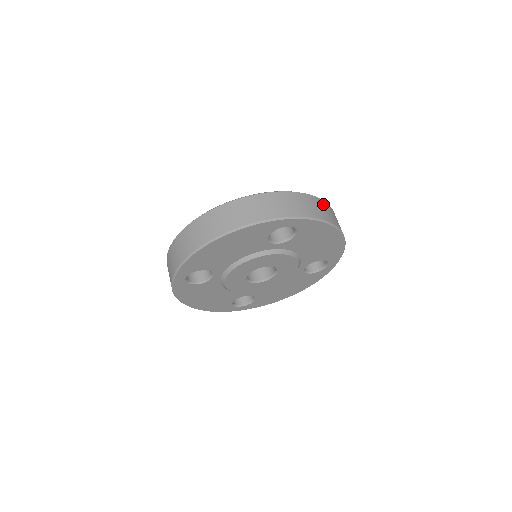
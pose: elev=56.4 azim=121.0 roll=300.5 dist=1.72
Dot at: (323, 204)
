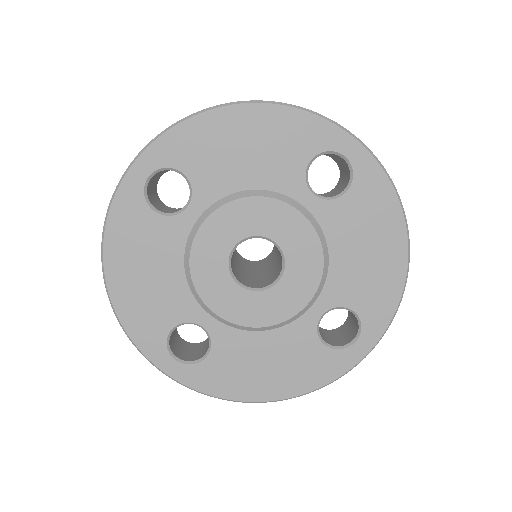
Dot at: occluded
